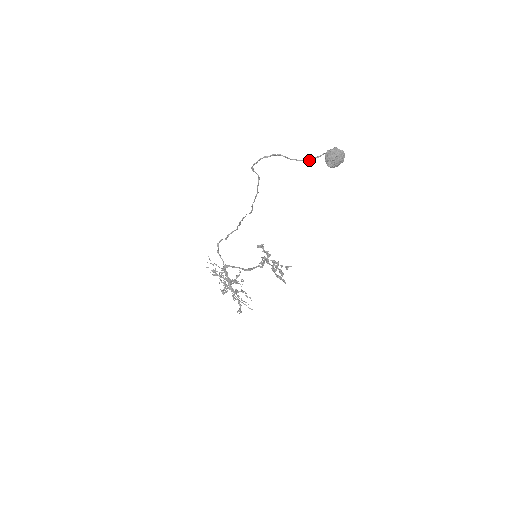
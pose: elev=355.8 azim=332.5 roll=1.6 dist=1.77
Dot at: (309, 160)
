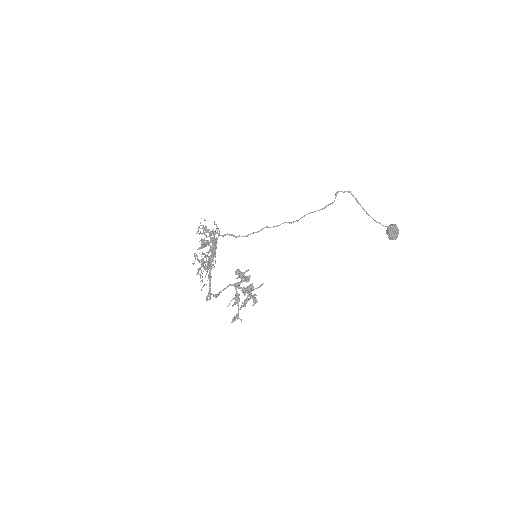
Dot at: occluded
